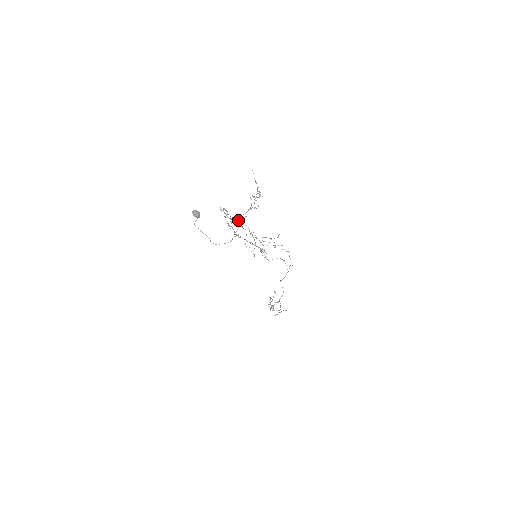
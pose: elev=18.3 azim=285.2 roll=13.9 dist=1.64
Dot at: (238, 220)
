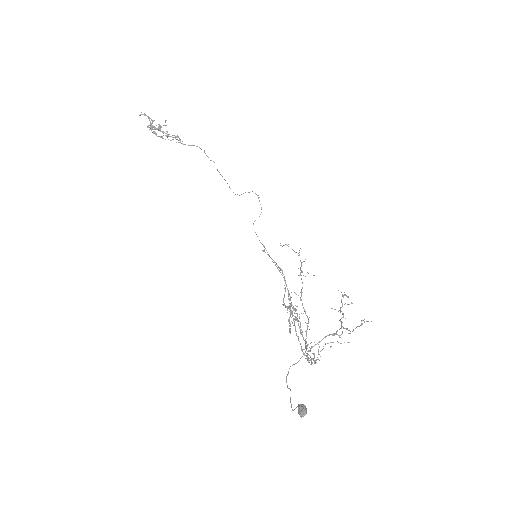
Dot at: occluded
